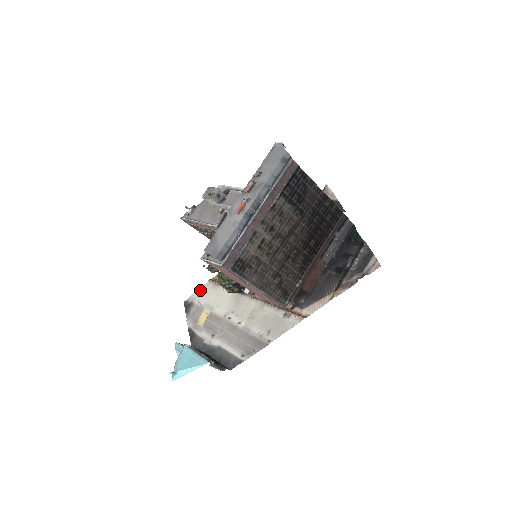
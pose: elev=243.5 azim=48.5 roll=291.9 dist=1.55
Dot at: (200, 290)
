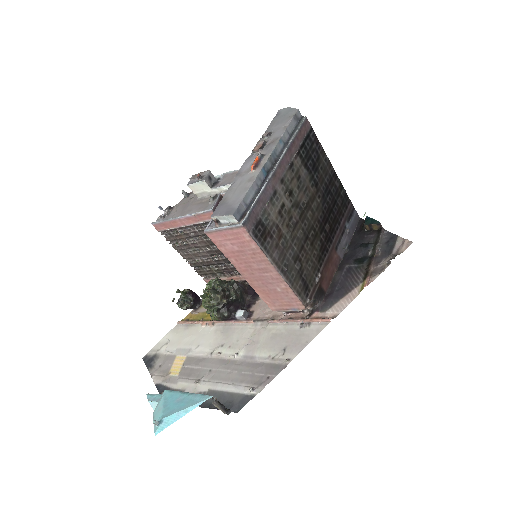
Dot at: (166, 337)
